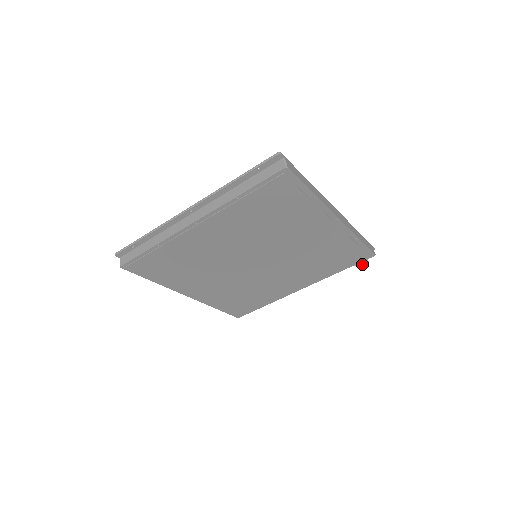
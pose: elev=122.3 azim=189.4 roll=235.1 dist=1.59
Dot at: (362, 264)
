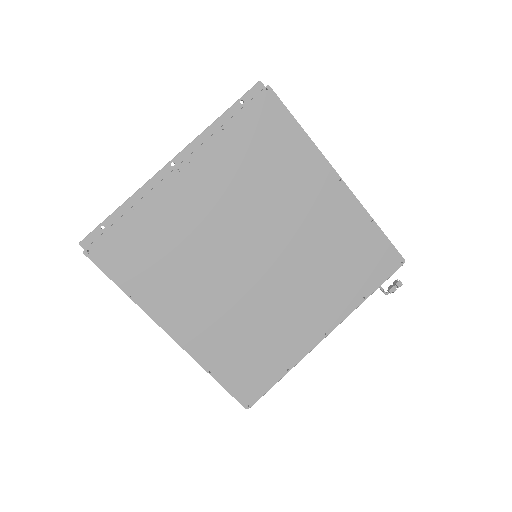
Dot at: (395, 289)
